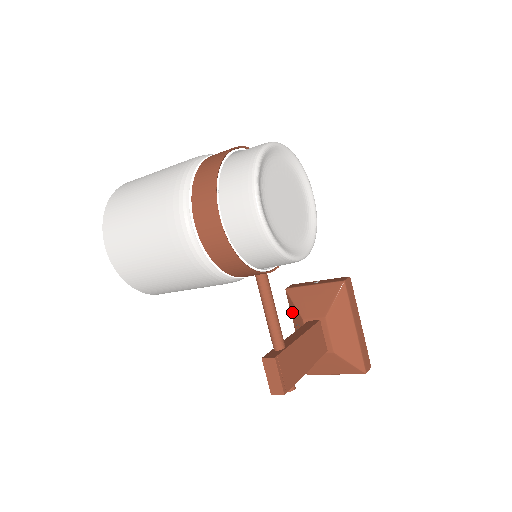
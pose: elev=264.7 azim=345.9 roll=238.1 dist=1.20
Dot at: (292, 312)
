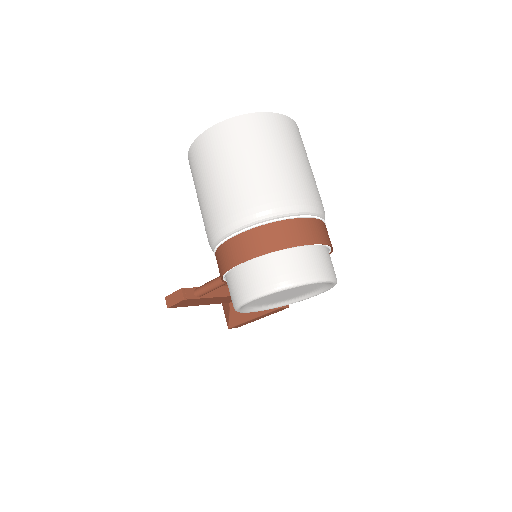
Dot at: occluded
